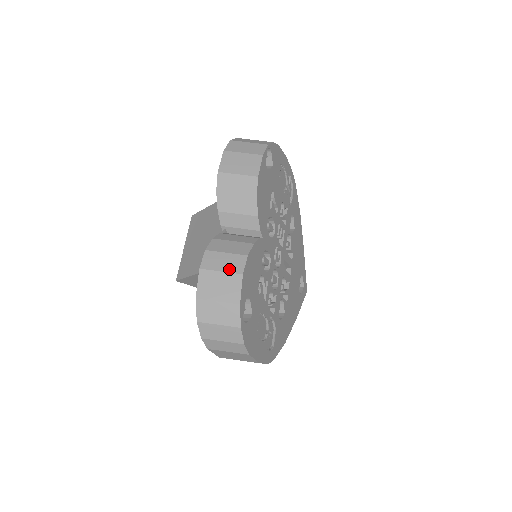
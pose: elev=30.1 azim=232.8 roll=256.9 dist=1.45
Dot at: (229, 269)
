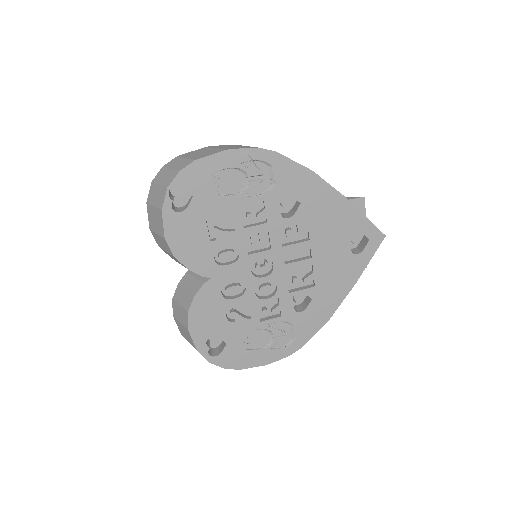
Dot at: (182, 322)
